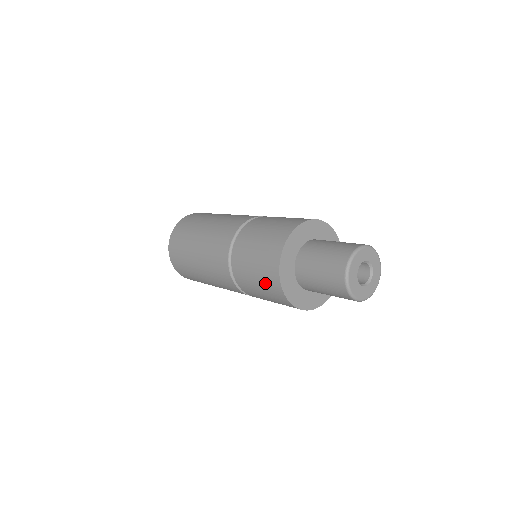
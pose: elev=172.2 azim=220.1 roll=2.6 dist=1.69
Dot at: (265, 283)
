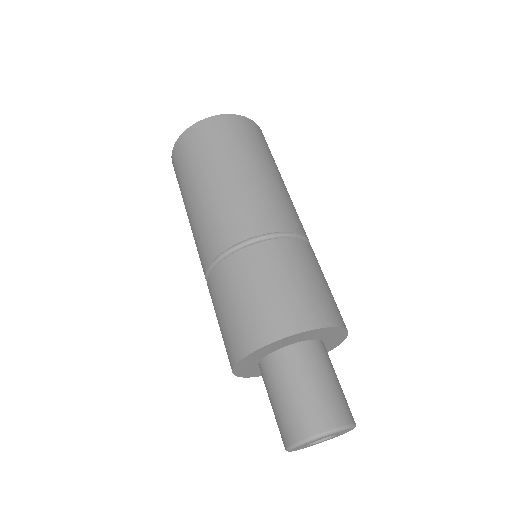
Dot at: (232, 329)
